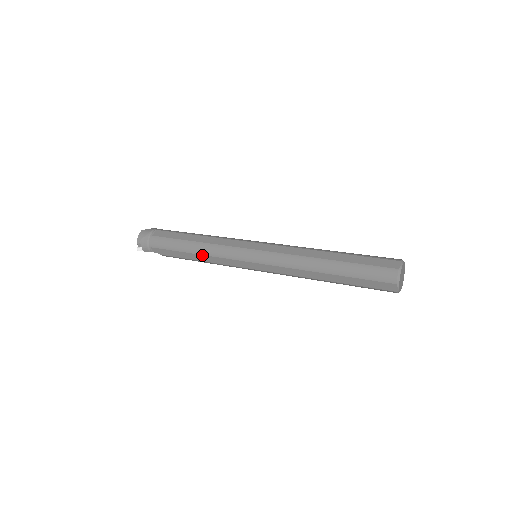
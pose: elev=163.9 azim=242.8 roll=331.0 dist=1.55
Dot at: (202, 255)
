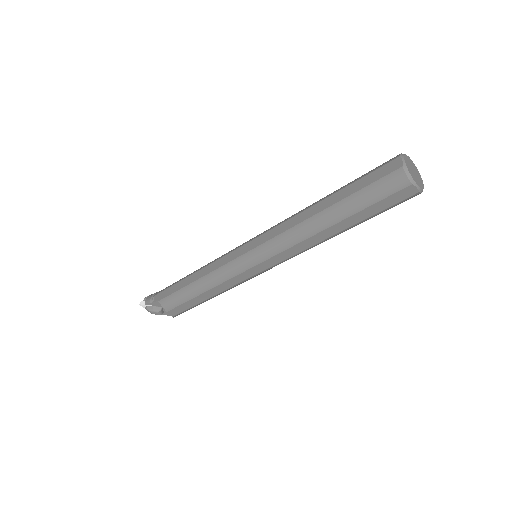
Dot at: (200, 270)
